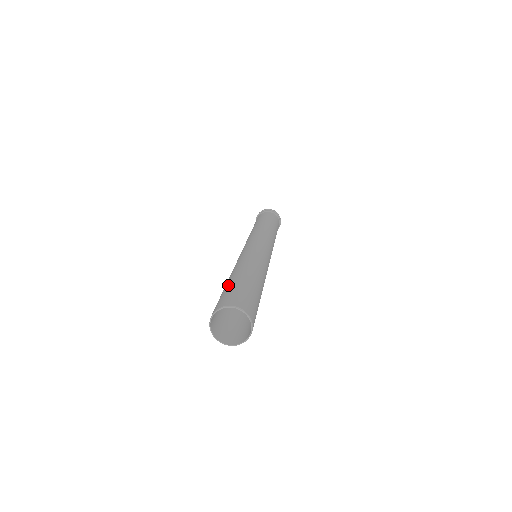
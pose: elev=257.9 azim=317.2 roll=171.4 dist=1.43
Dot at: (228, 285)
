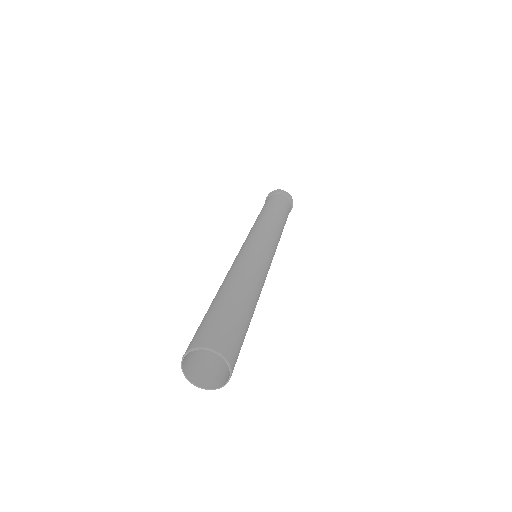
Dot at: occluded
